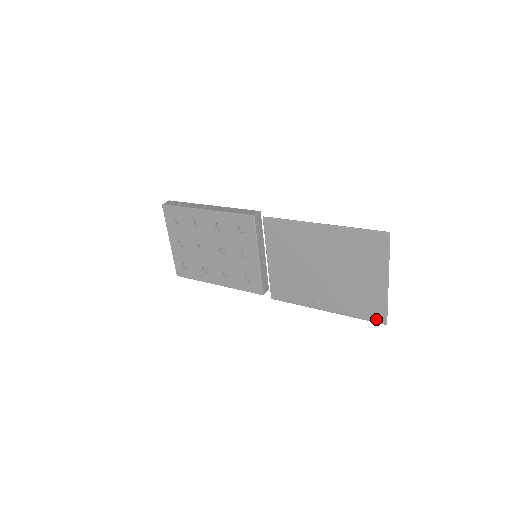
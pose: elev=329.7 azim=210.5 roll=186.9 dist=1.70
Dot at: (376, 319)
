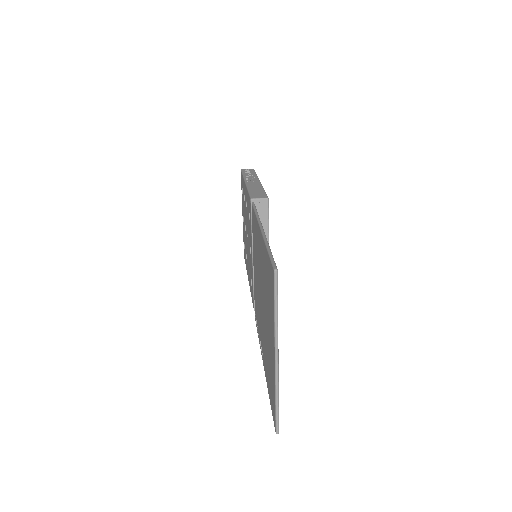
Dot at: (273, 415)
